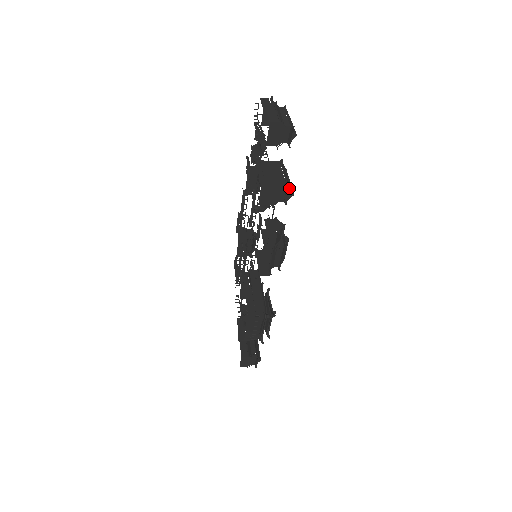
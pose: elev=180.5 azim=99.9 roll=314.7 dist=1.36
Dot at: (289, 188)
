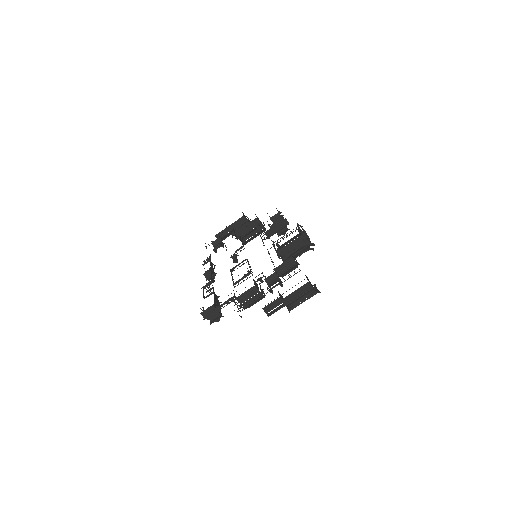
Dot at: occluded
